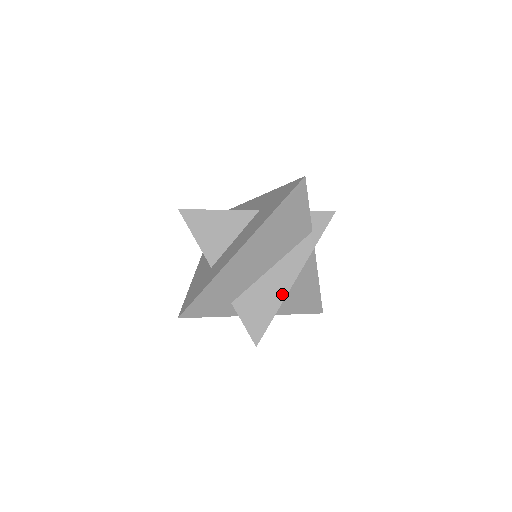
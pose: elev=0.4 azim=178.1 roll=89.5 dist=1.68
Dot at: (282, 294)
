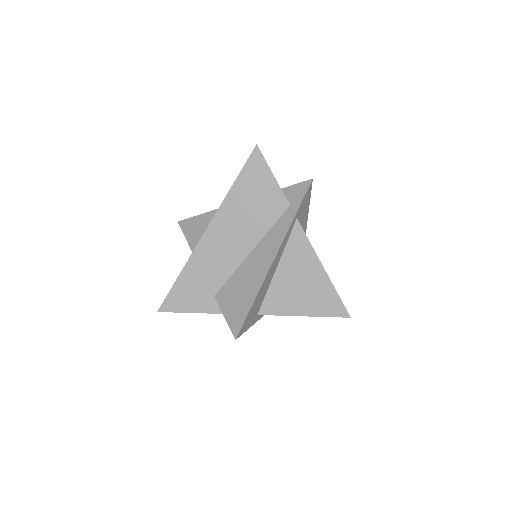
Dot at: (261, 277)
